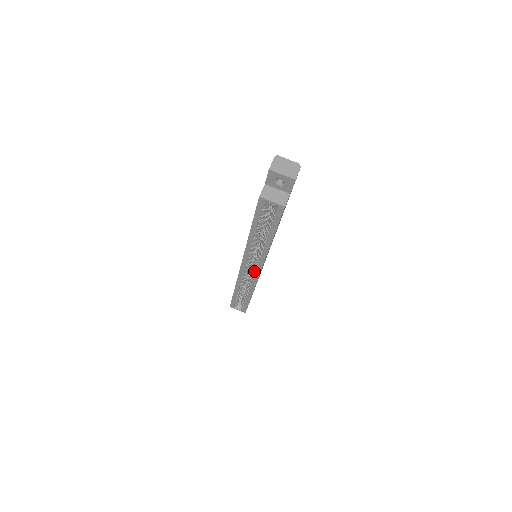
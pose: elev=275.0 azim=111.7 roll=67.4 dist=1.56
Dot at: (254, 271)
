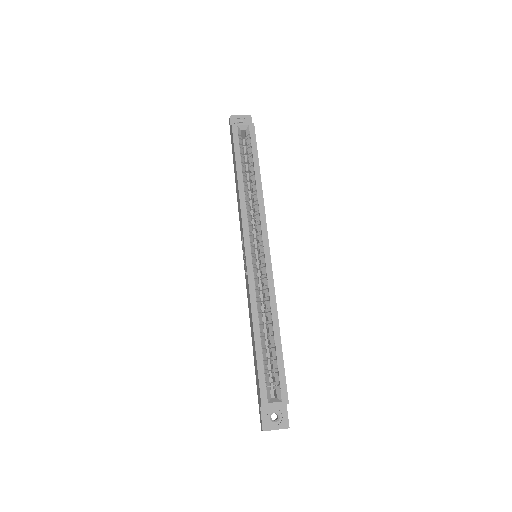
Dot at: (262, 257)
